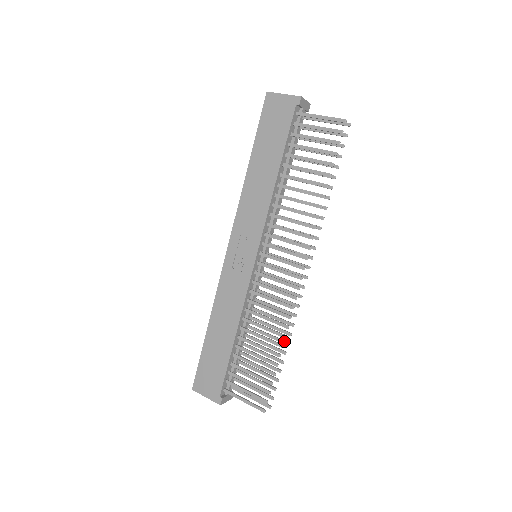
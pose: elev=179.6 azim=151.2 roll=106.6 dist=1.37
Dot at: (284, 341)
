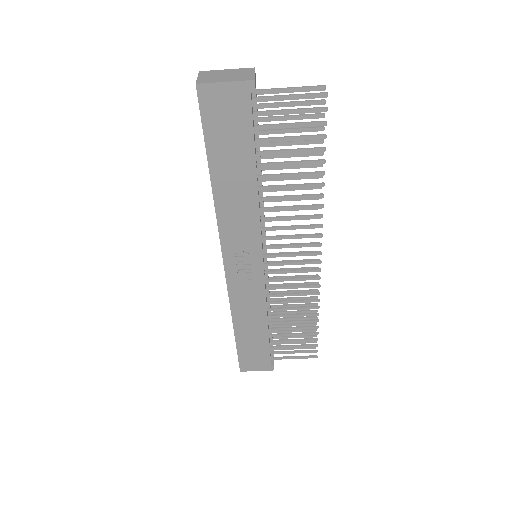
Dot at: (313, 305)
